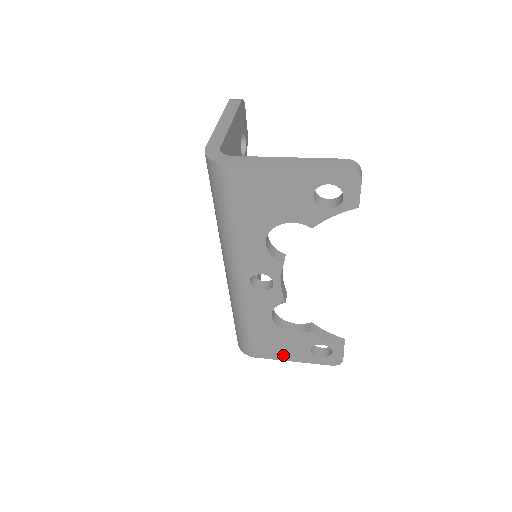
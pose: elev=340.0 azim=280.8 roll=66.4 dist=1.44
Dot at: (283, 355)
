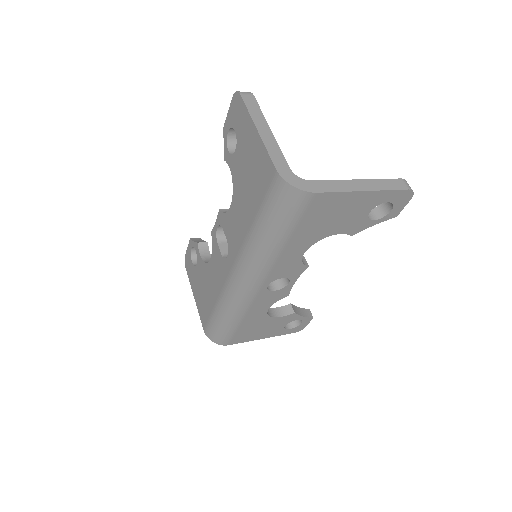
Dot at: (257, 336)
